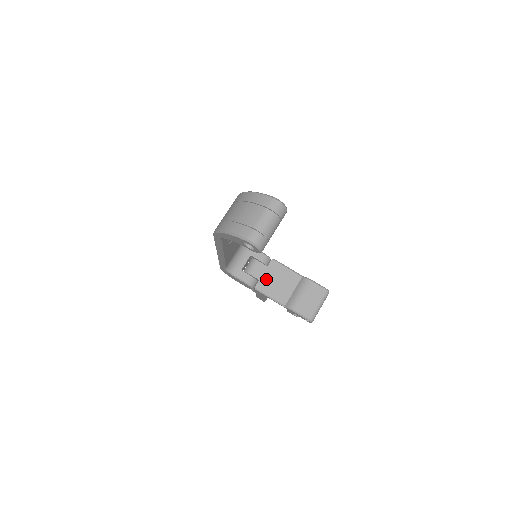
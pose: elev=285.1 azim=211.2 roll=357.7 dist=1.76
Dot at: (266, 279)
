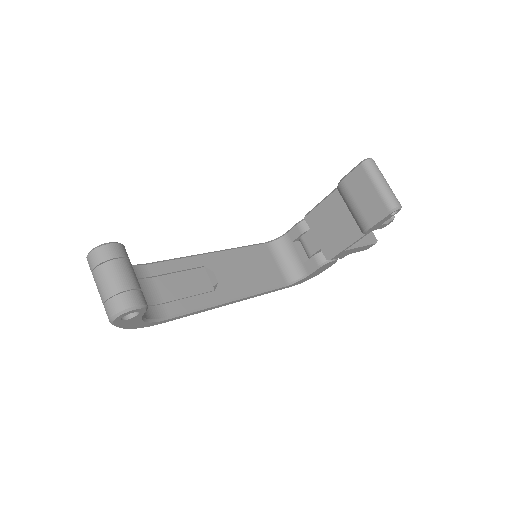
Dot at: (322, 239)
